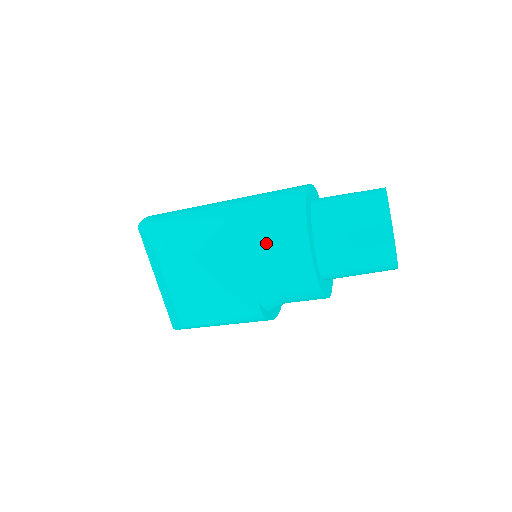
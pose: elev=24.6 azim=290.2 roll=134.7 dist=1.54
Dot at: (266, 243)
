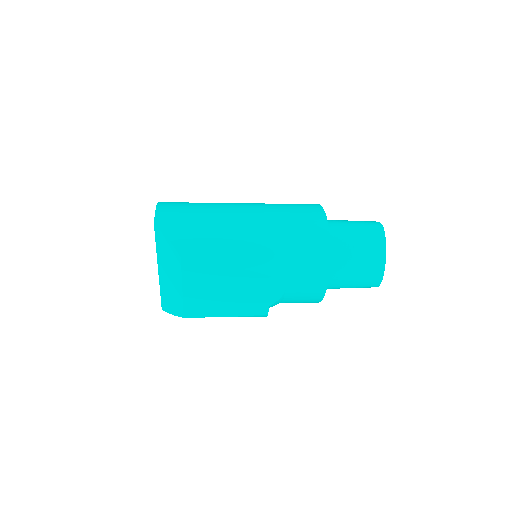
Dot at: (293, 267)
